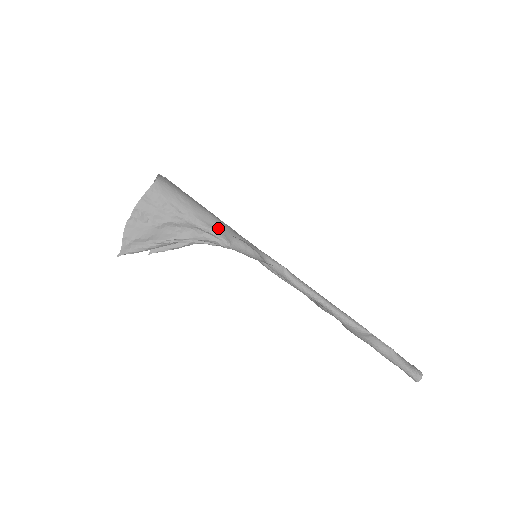
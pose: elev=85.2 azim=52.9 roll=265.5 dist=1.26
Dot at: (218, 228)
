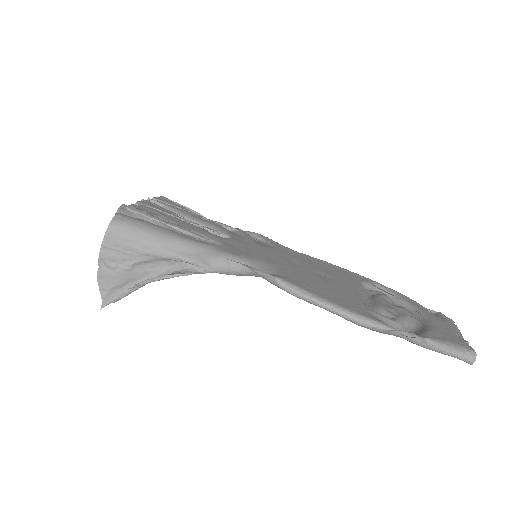
Dot at: (191, 253)
